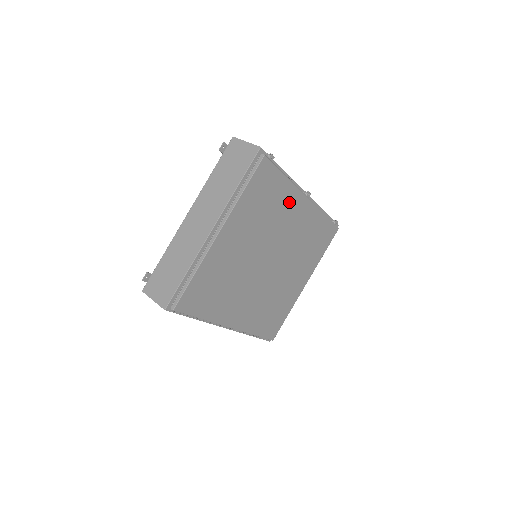
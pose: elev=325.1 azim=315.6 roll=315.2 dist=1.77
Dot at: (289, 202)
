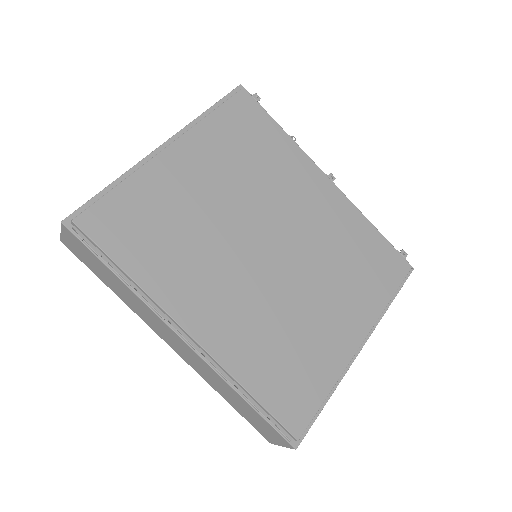
Dot at: (295, 168)
